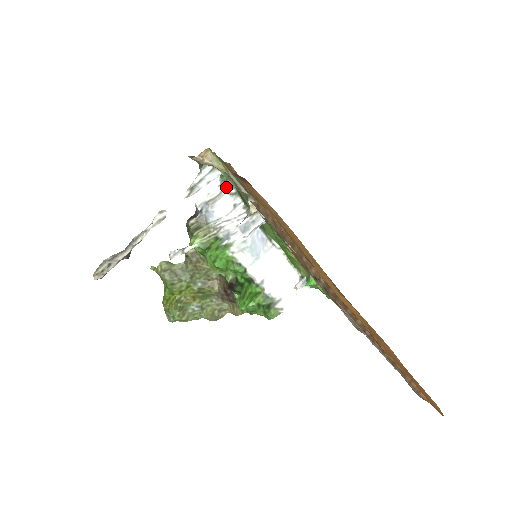
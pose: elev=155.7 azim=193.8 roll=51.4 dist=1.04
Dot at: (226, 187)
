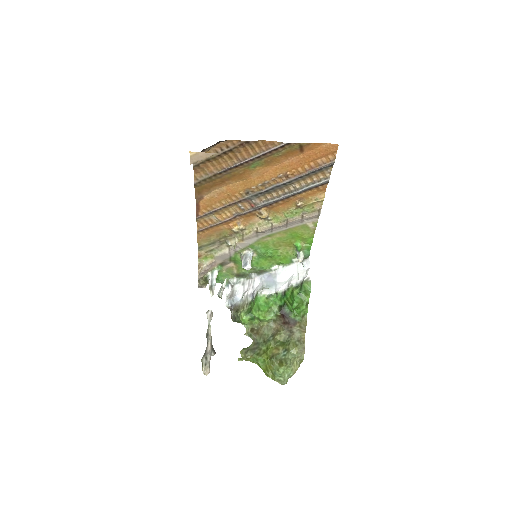
Dot at: (232, 285)
